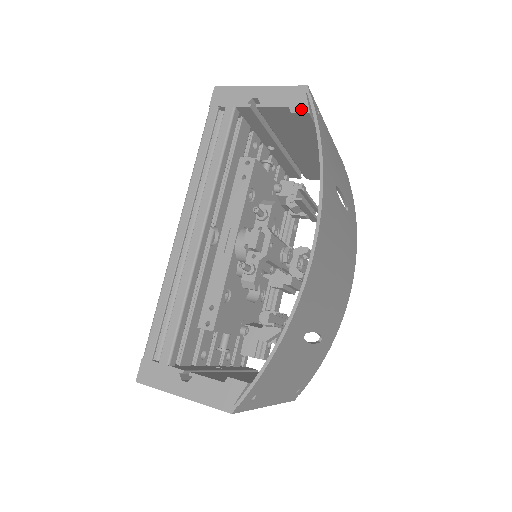
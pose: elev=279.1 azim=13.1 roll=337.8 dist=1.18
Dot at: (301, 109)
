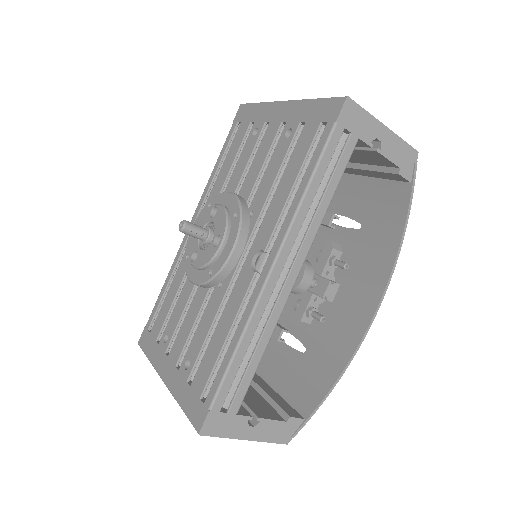
Dot at: (407, 175)
